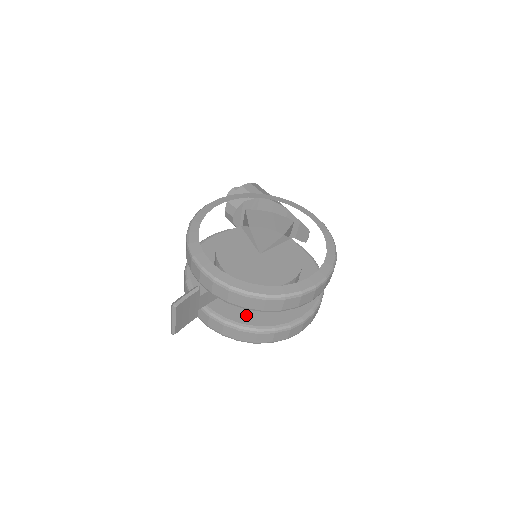
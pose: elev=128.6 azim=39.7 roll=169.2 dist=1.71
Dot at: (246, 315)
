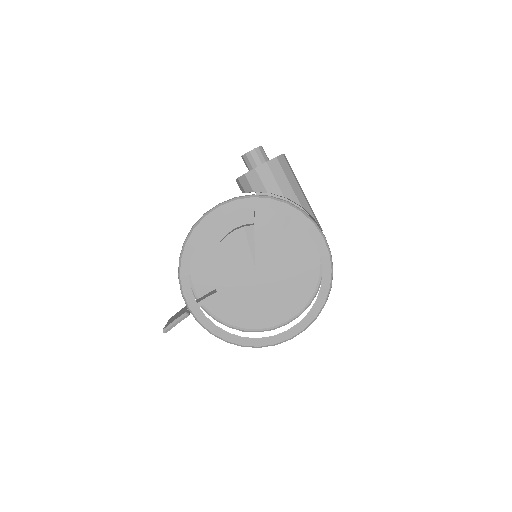
Dot at: (235, 316)
